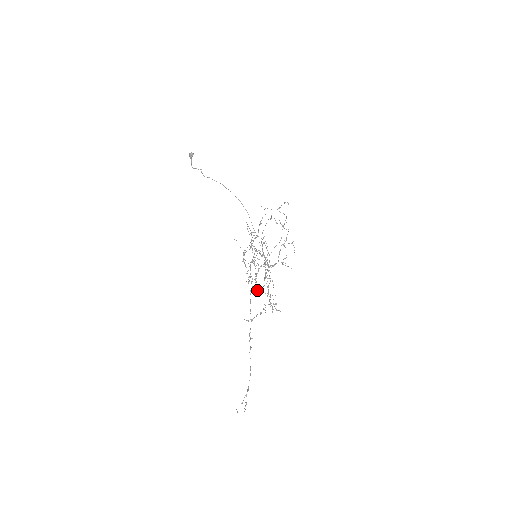
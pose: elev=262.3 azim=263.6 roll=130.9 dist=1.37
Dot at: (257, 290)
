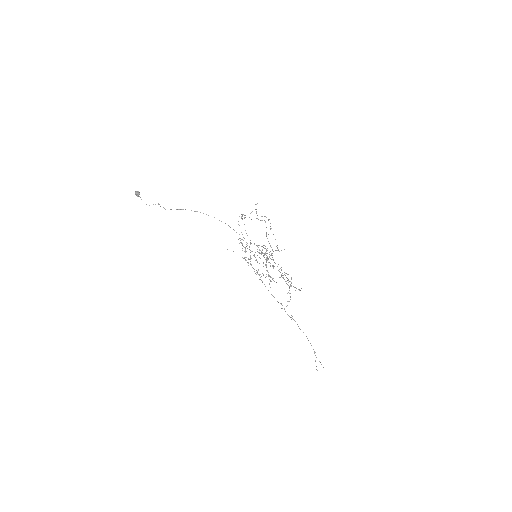
Dot at: occluded
